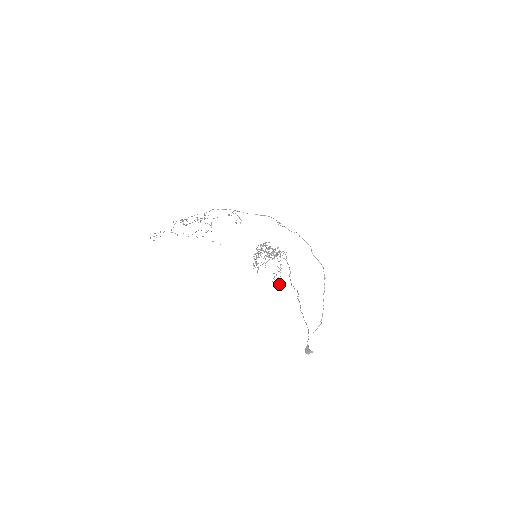
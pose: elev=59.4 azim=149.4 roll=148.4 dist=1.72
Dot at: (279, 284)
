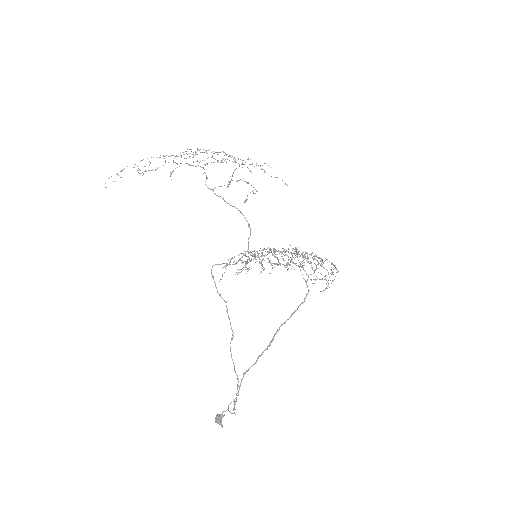
Dot at: (325, 288)
